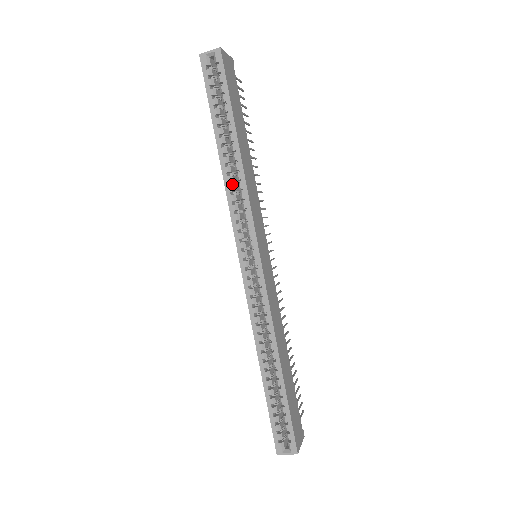
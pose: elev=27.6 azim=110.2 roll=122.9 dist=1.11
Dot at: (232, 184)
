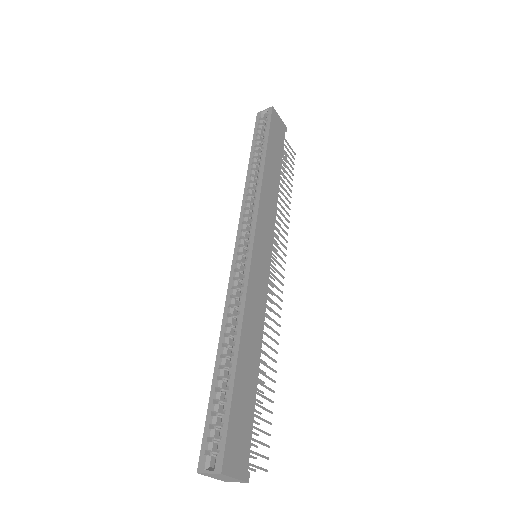
Dot at: (251, 191)
